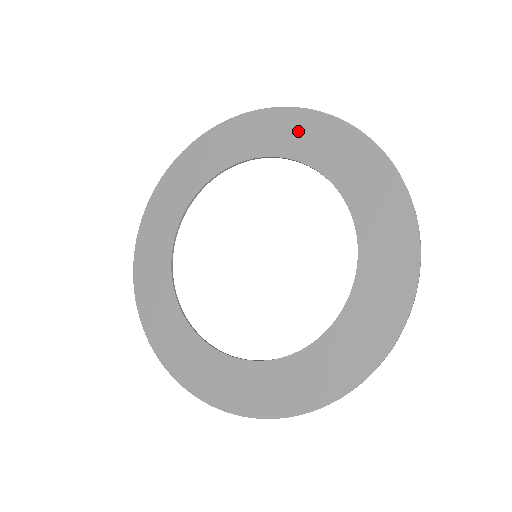
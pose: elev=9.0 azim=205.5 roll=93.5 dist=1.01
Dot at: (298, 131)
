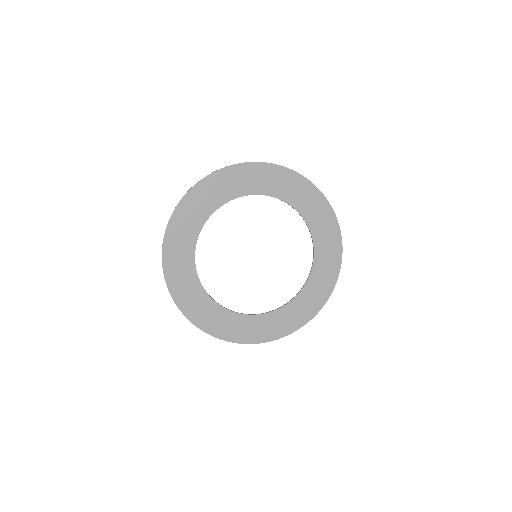
Dot at: (267, 178)
